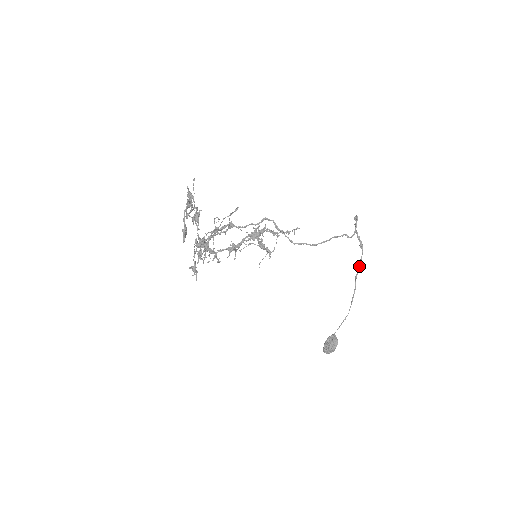
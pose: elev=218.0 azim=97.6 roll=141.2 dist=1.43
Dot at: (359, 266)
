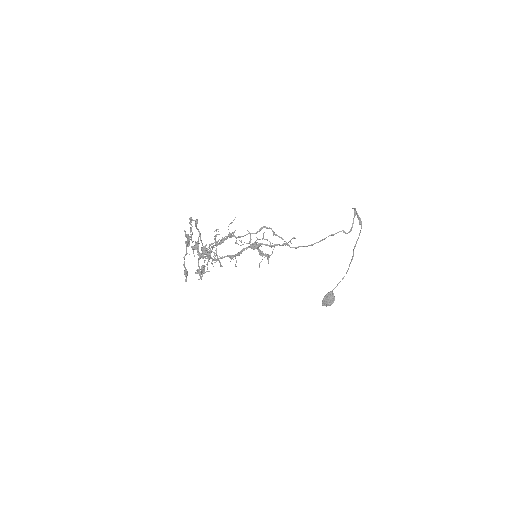
Dot at: (357, 239)
